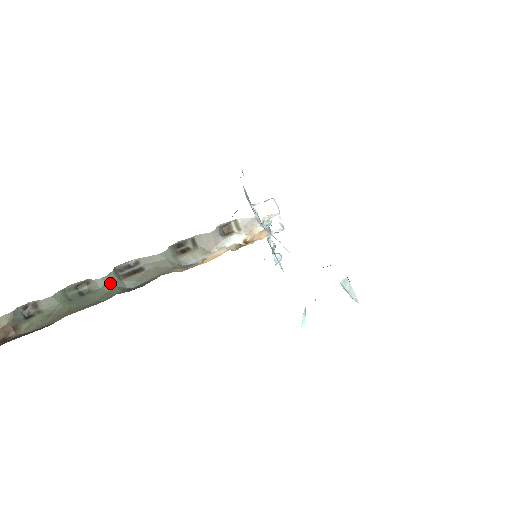
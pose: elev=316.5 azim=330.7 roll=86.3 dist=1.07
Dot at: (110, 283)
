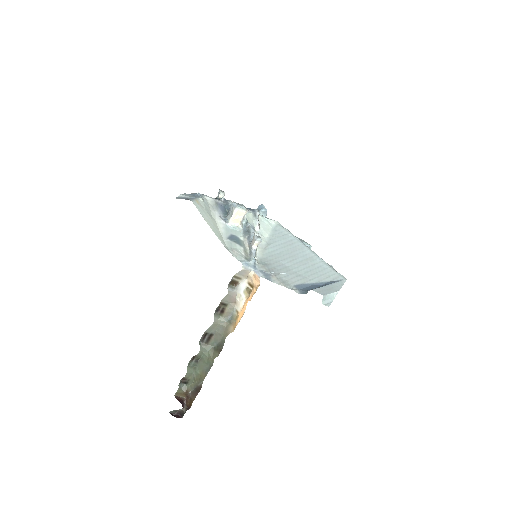
Dot at: (205, 351)
